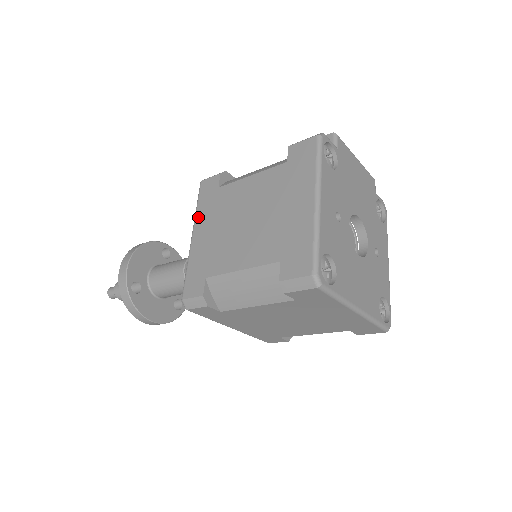
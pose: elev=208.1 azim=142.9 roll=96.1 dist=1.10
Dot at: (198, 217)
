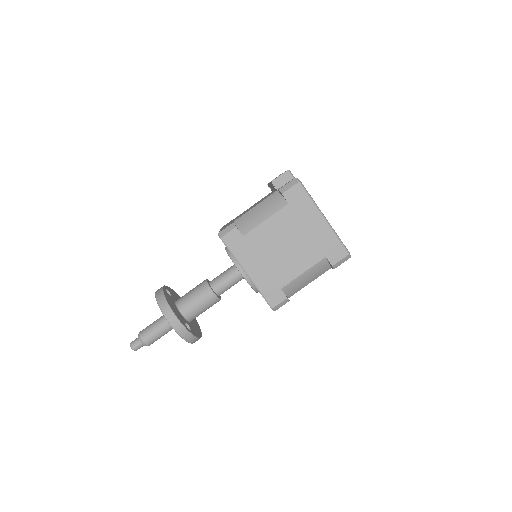
Dot at: (242, 260)
